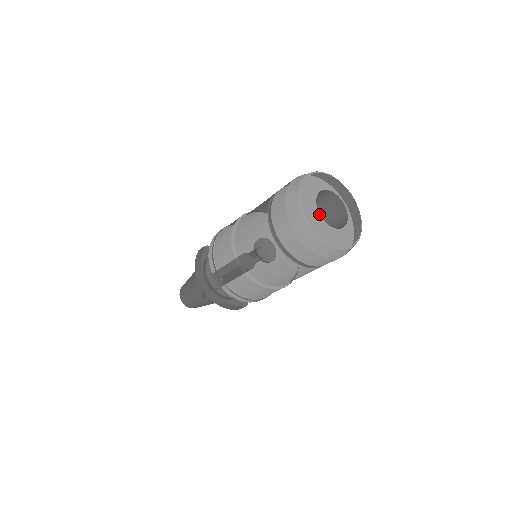
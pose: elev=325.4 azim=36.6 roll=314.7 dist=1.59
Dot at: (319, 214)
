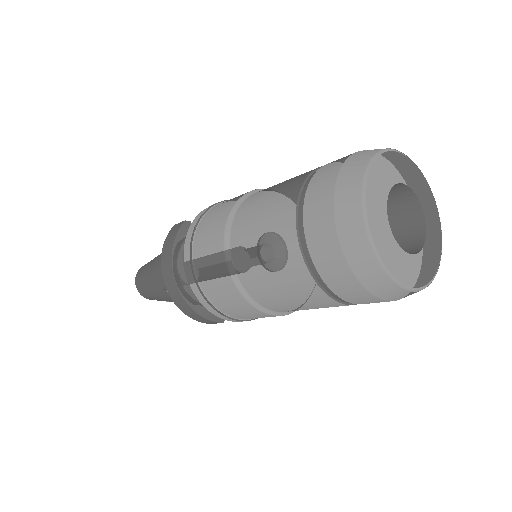
Dot at: (388, 221)
